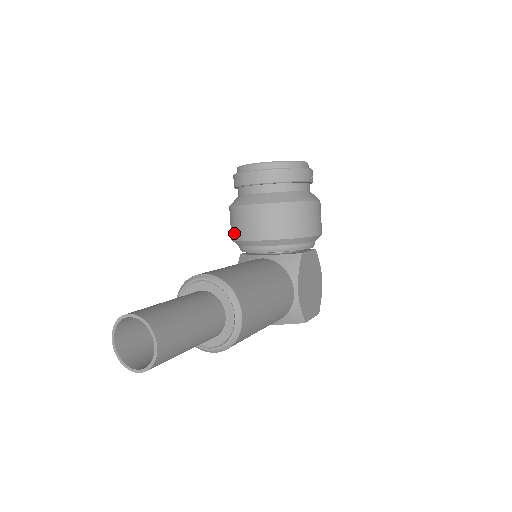
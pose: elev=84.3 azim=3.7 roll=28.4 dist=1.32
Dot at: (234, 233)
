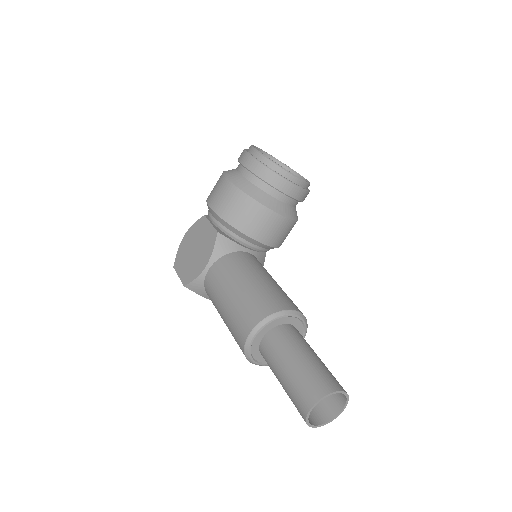
Dot at: (243, 225)
